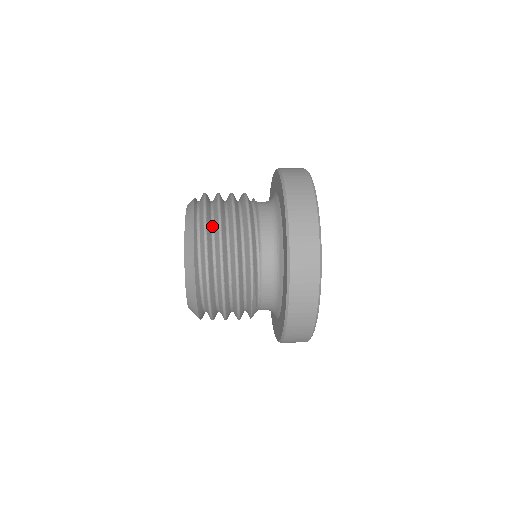
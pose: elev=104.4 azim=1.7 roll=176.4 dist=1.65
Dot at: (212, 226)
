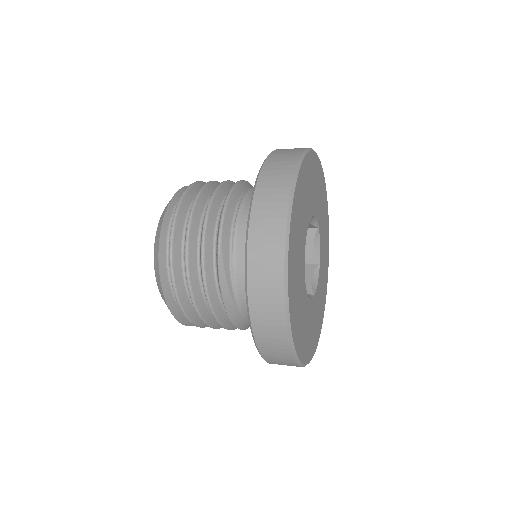
Dot at: occluded
